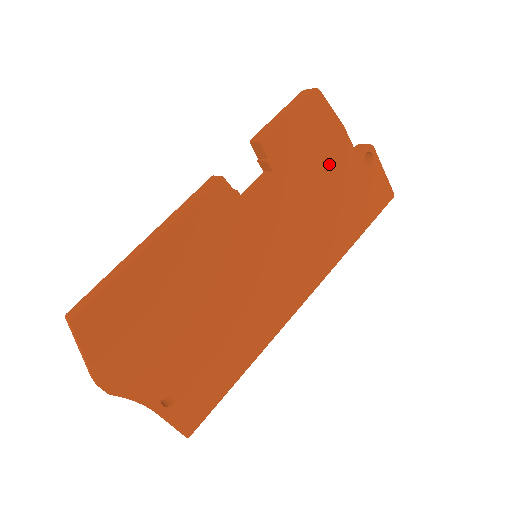
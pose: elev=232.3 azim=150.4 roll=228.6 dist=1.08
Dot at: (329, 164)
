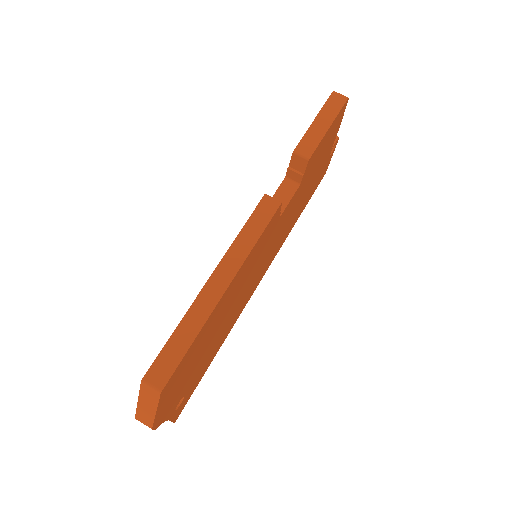
Dot at: (320, 163)
